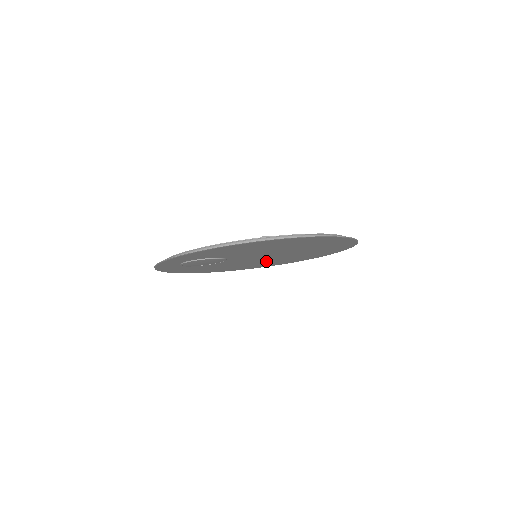
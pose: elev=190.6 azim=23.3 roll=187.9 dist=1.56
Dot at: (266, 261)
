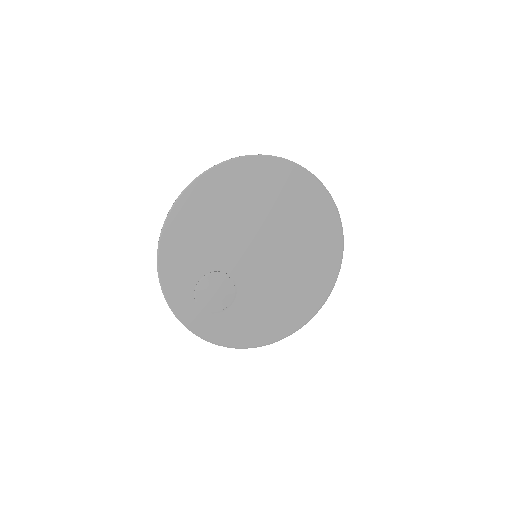
Dot at: (294, 264)
